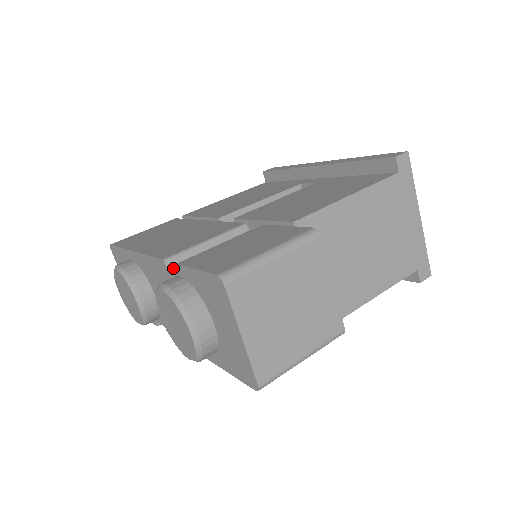
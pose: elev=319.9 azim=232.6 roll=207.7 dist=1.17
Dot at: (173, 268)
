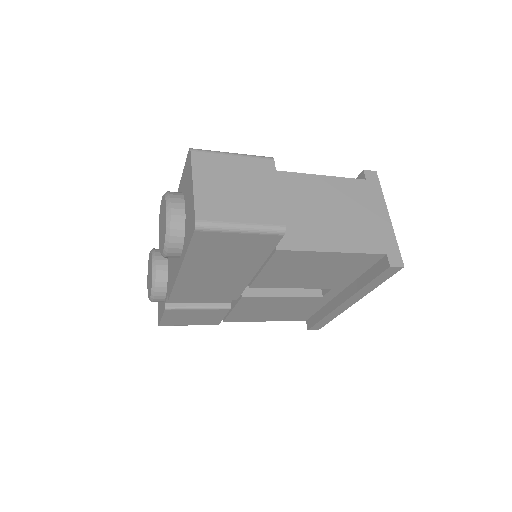
Dot at: occluded
